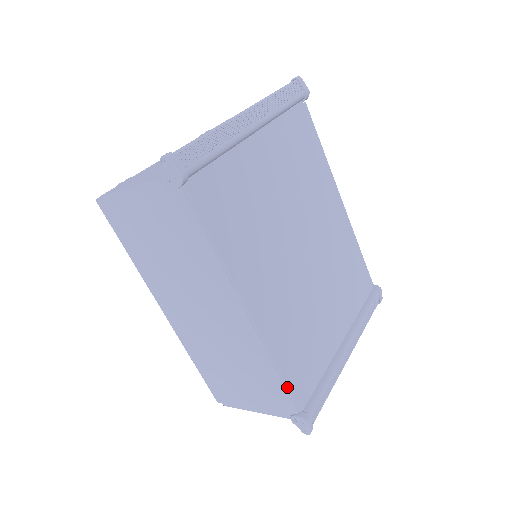
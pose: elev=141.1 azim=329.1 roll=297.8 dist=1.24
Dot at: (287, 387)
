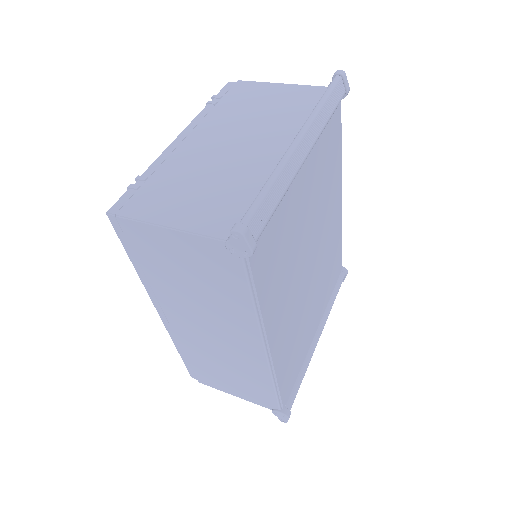
Dot at: (280, 395)
